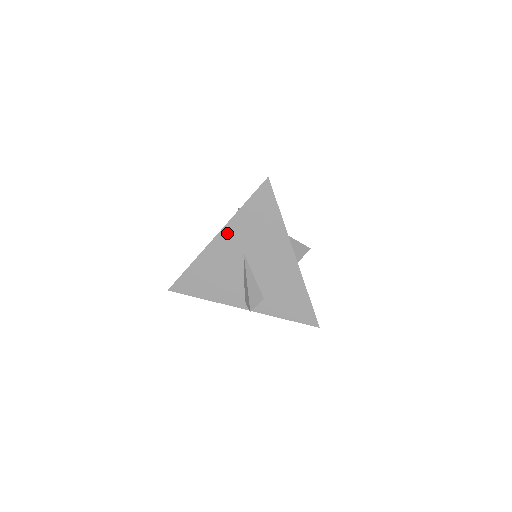
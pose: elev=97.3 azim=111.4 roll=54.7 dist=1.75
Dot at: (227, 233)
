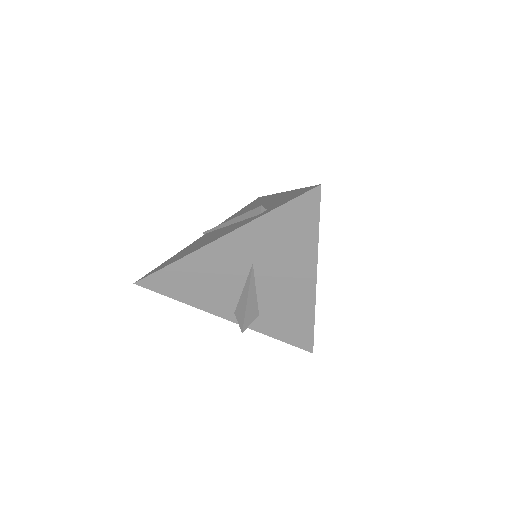
Dot at: (239, 237)
